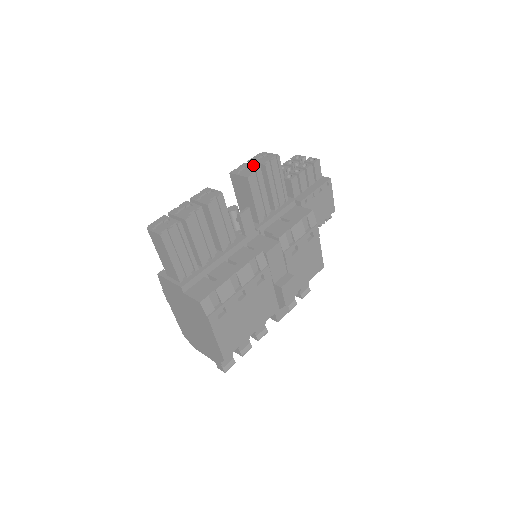
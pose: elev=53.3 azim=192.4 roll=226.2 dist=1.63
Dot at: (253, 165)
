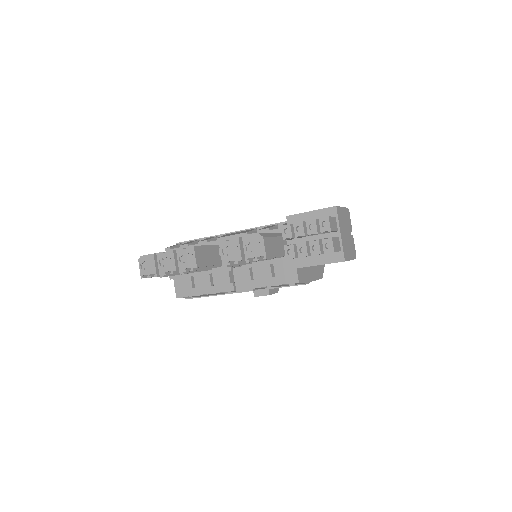
Dot at: (239, 252)
